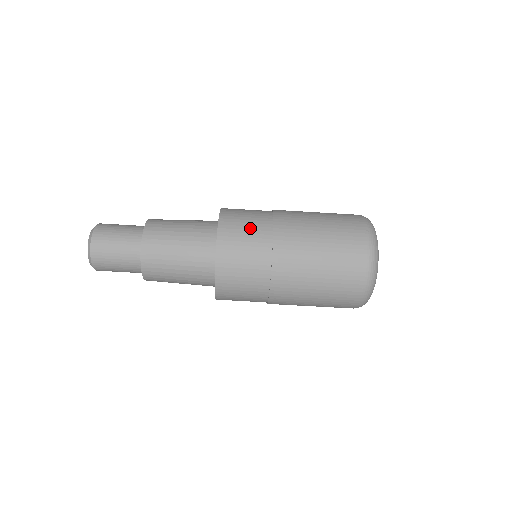
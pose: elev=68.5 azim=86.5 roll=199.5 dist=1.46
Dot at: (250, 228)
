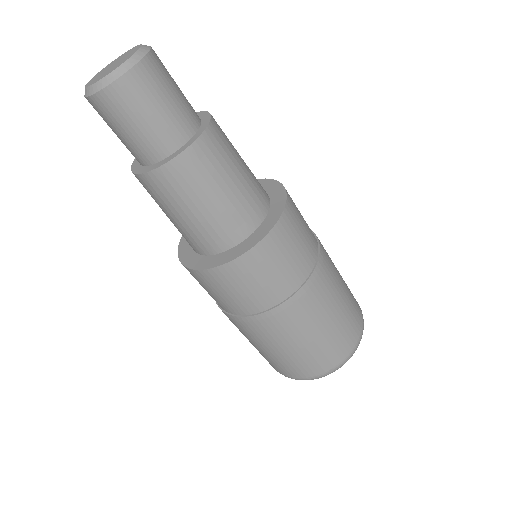
Dot at: (258, 288)
